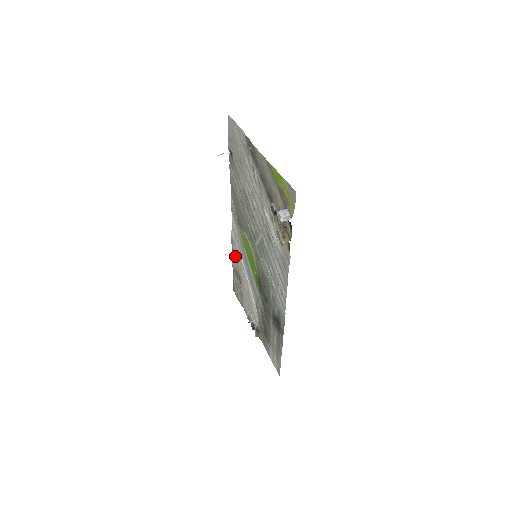
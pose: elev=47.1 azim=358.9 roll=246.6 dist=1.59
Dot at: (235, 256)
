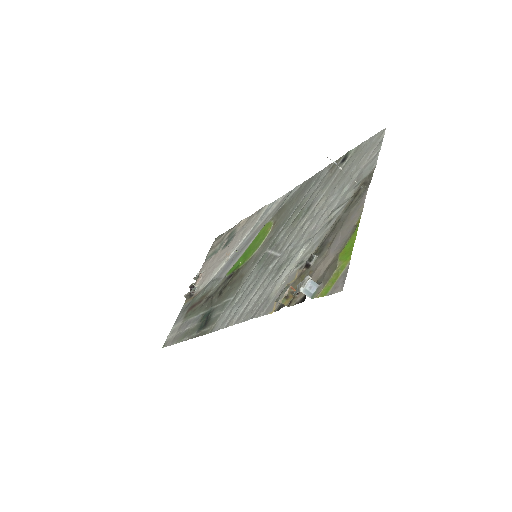
Dot at: (246, 224)
